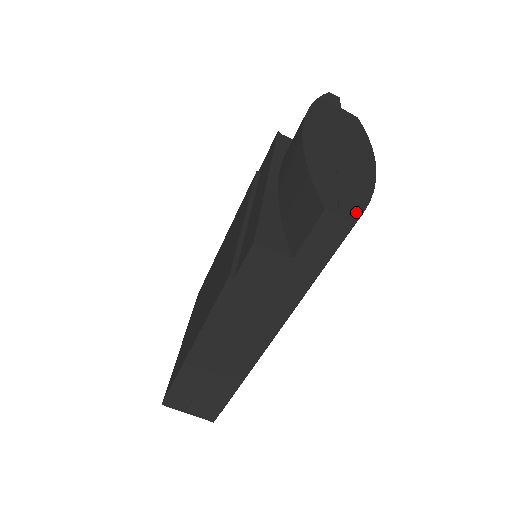
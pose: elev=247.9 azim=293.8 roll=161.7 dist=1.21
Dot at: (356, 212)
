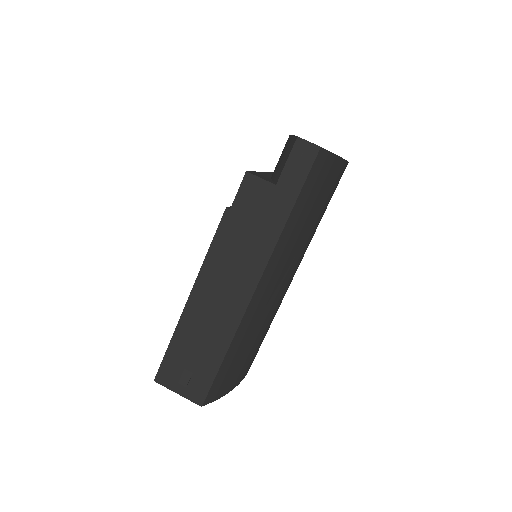
Dot at: (323, 148)
